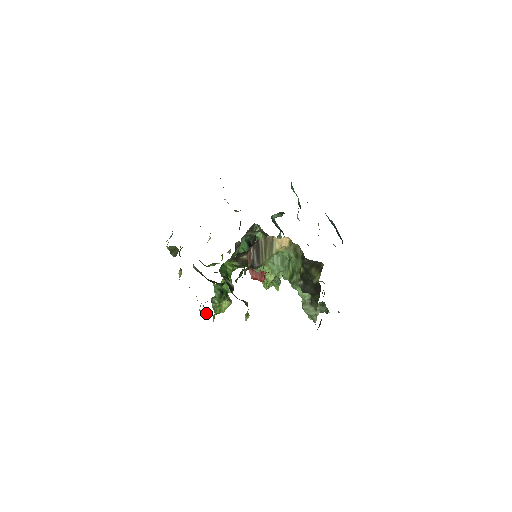
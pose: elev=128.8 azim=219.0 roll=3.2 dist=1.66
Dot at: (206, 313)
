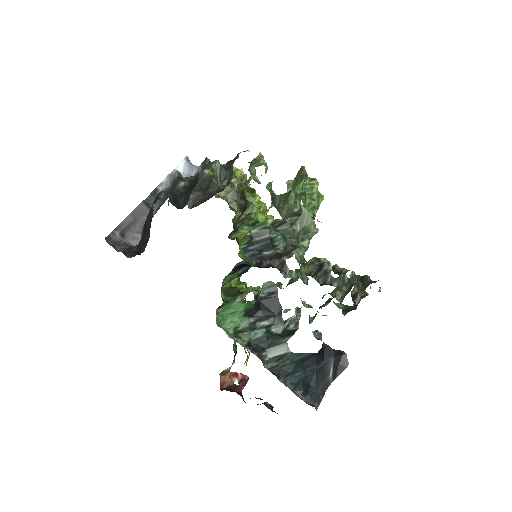
Dot at: occluded
